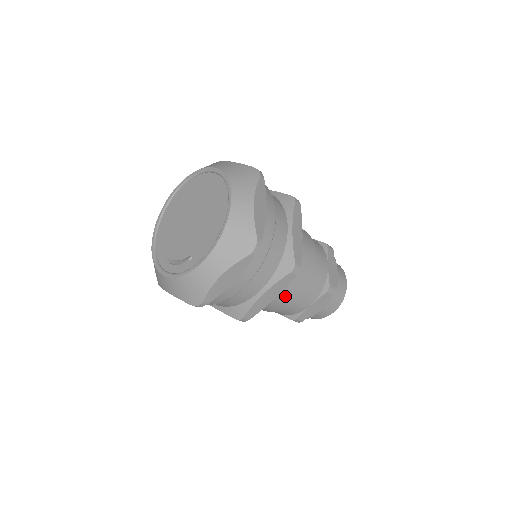
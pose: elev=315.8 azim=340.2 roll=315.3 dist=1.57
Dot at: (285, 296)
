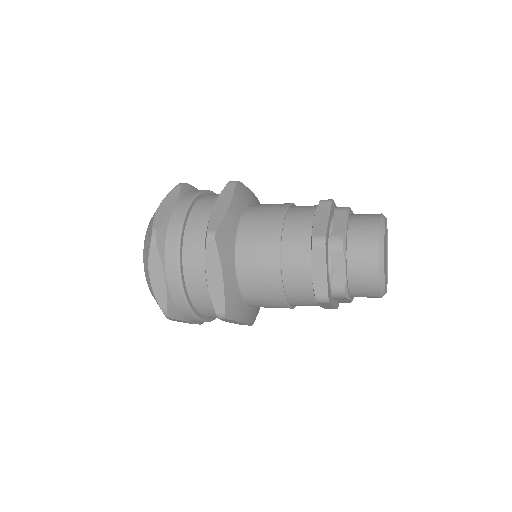
Dot at: (260, 274)
